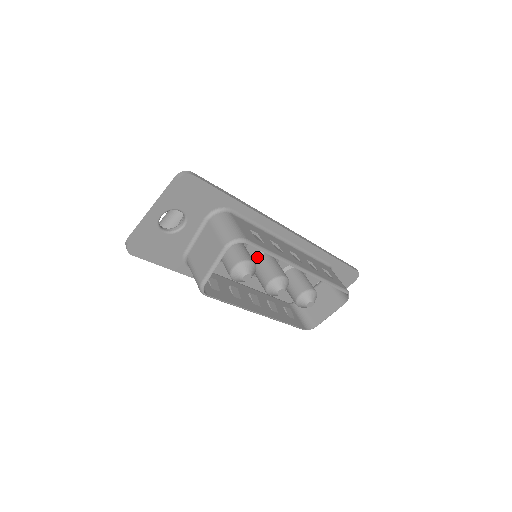
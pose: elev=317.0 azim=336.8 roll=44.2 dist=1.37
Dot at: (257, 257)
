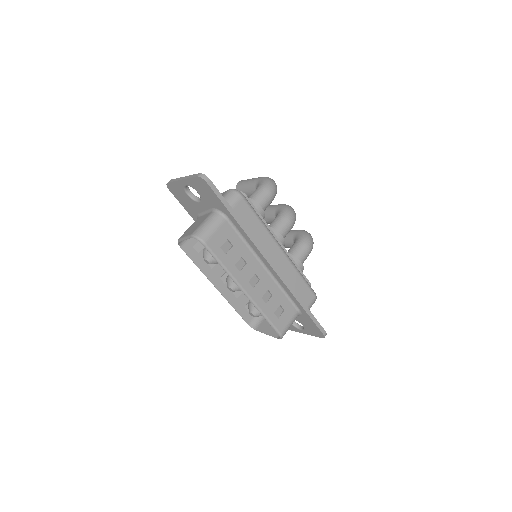
Dot at: occluded
